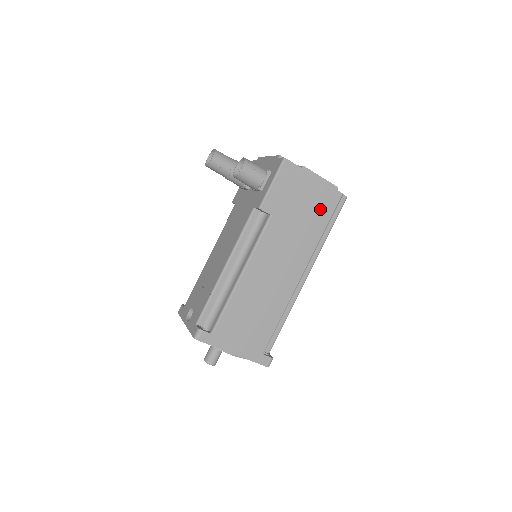
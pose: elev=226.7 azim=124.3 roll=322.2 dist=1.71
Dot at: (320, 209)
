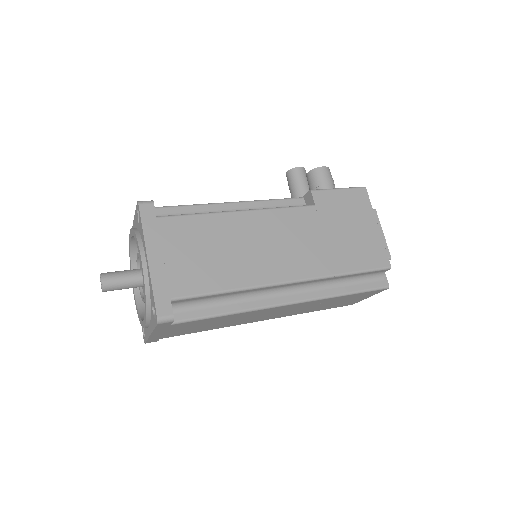
Dot at: (360, 252)
